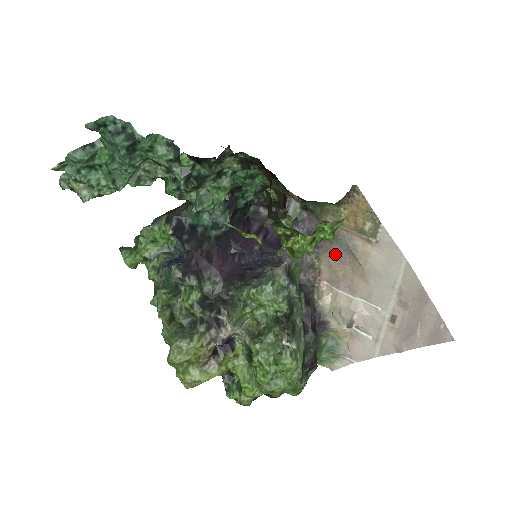
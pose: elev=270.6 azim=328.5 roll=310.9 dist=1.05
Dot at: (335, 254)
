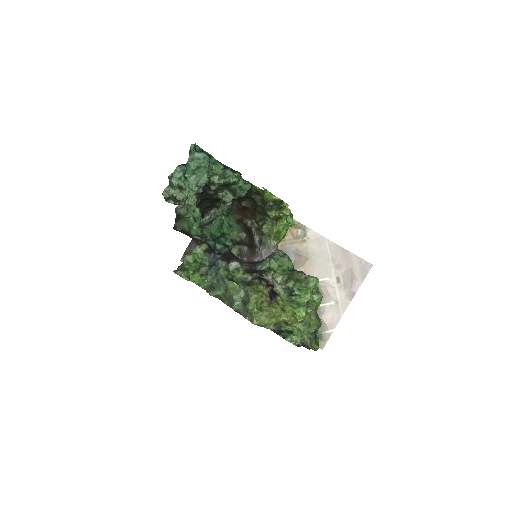
Dot at: occluded
